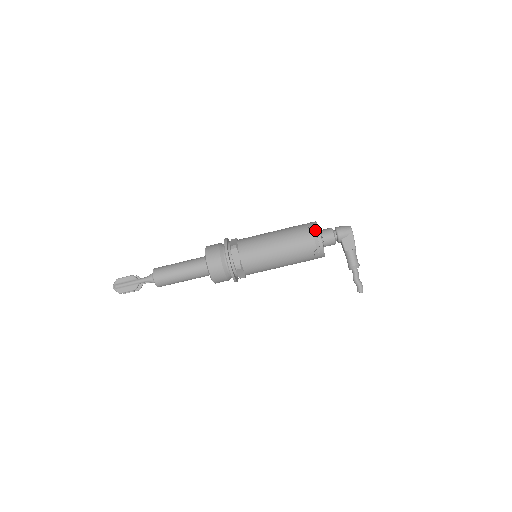
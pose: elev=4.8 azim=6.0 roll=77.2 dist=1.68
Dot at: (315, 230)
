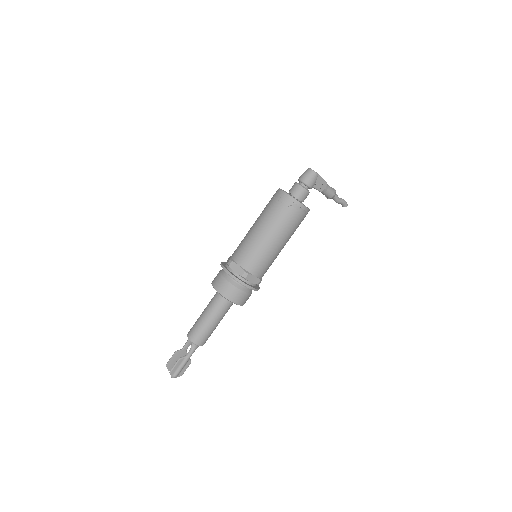
Dot at: (295, 204)
